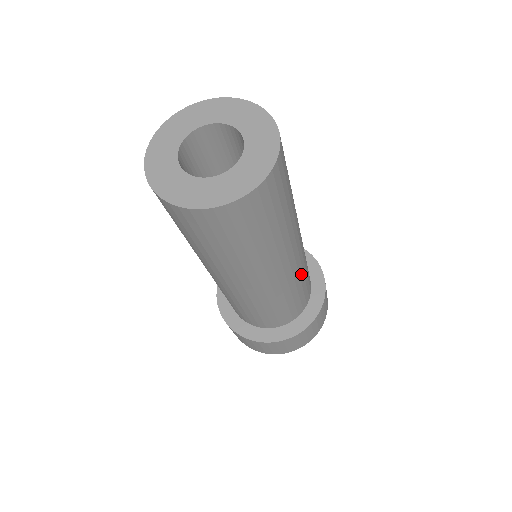
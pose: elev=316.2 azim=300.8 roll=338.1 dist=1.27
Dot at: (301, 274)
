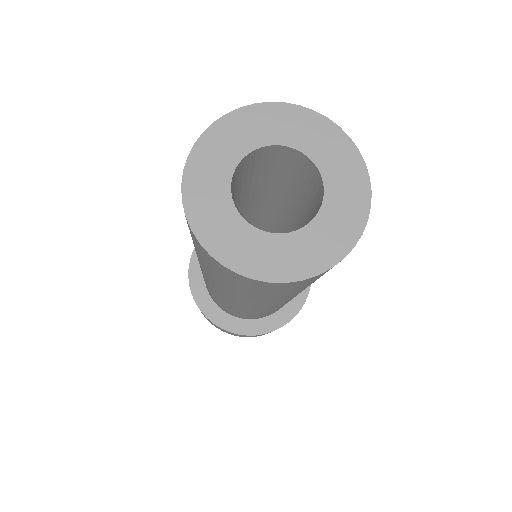
Dot at: occluded
